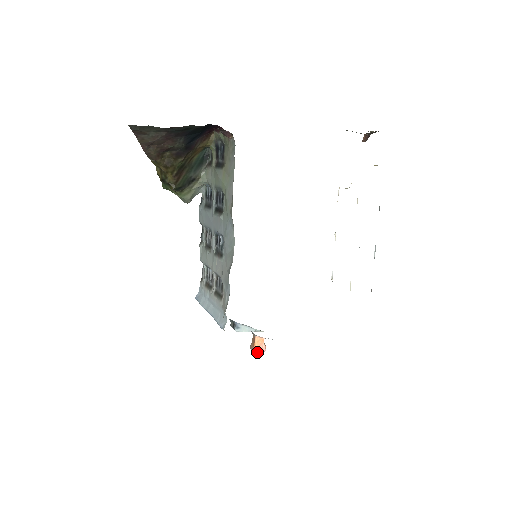
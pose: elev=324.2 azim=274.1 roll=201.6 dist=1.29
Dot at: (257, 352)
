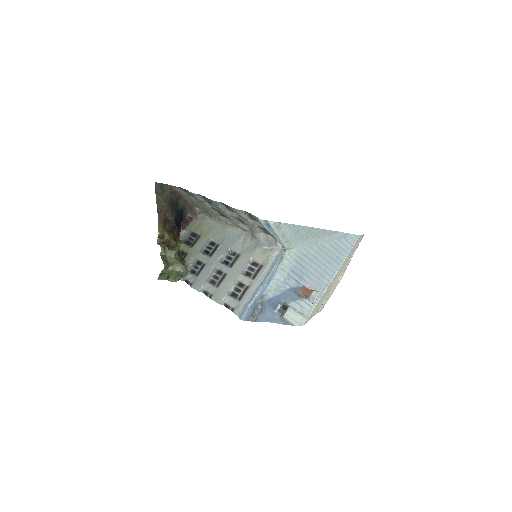
Dot at: (316, 292)
